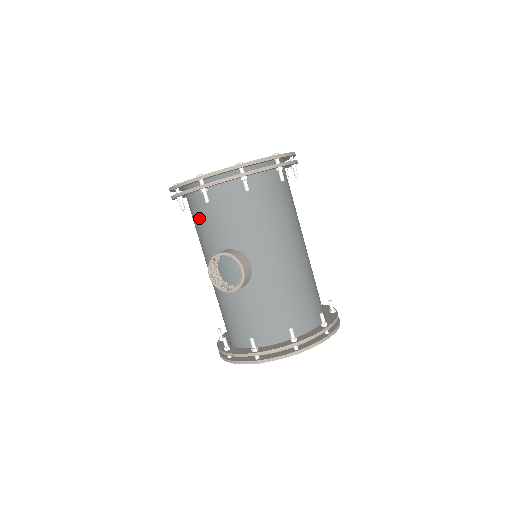
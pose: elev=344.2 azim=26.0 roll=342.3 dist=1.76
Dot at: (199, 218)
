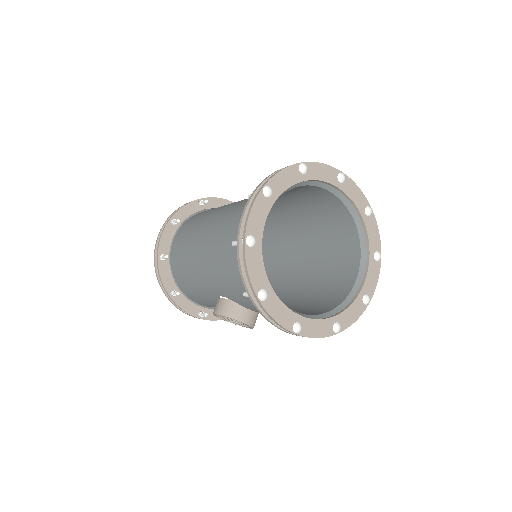
Dot at: occluded
